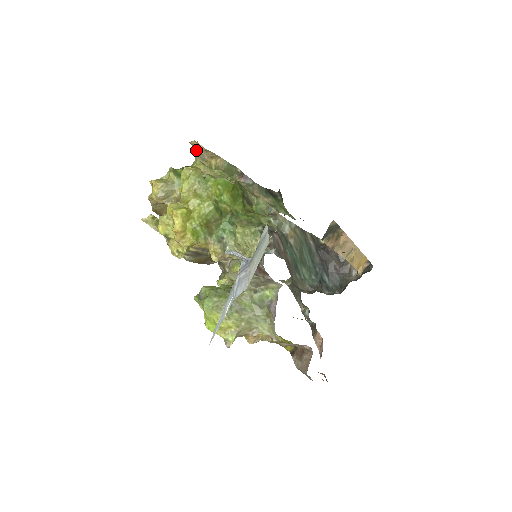
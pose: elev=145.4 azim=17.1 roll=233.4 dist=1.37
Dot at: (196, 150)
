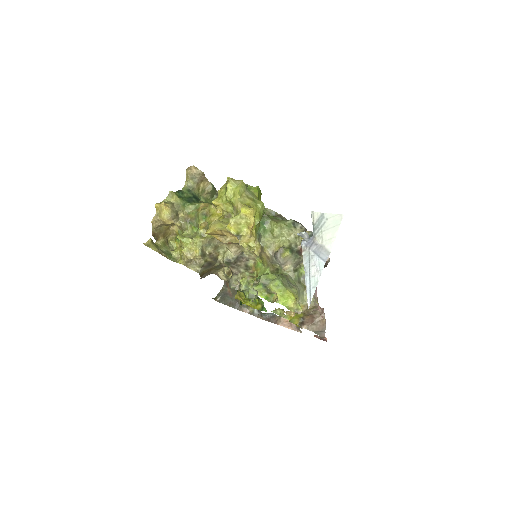
Dot at: (192, 174)
